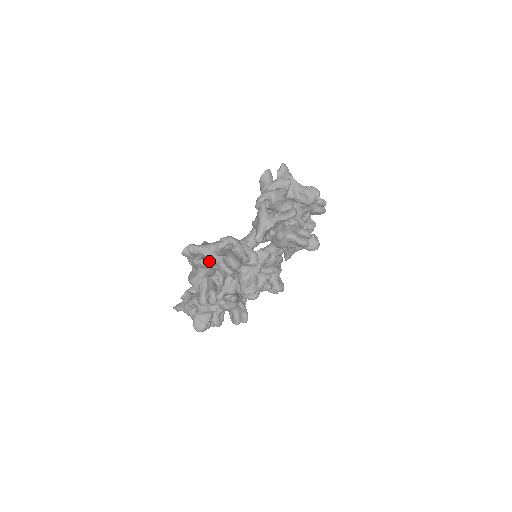
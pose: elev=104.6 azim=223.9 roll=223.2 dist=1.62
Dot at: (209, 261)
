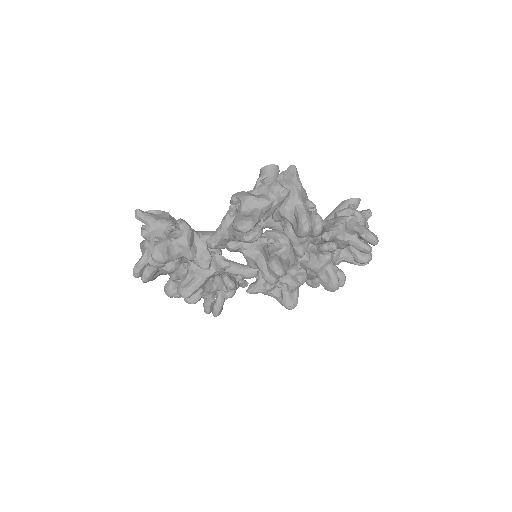
Dot at: (292, 200)
